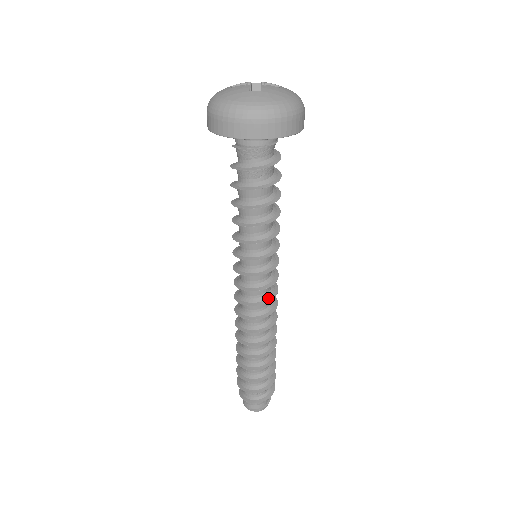
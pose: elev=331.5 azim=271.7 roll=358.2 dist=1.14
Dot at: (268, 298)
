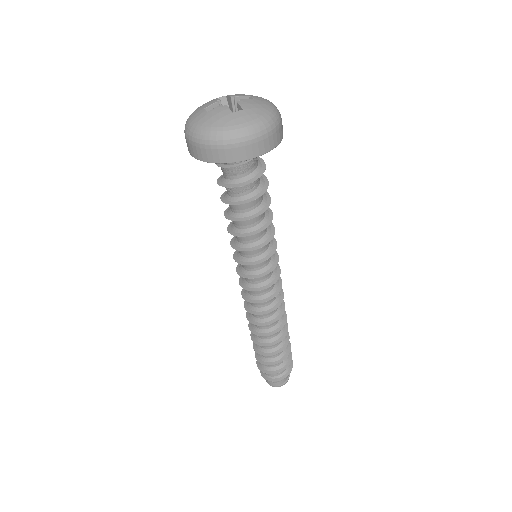
Dot at: (277, 289)
